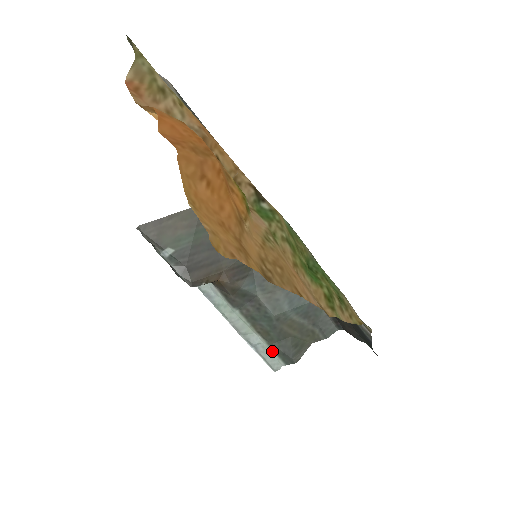
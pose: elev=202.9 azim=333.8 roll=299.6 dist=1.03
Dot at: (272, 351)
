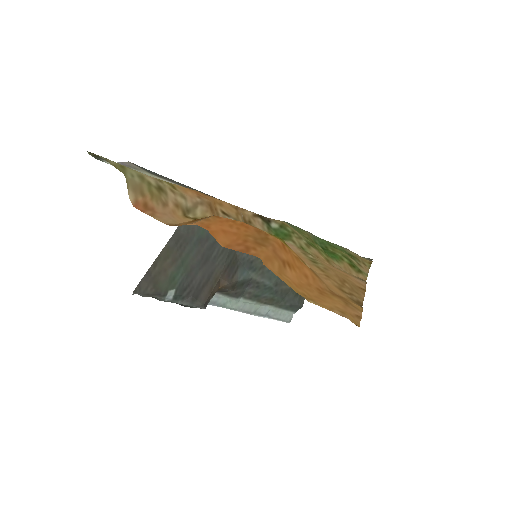
Dot at: (281, 310)
